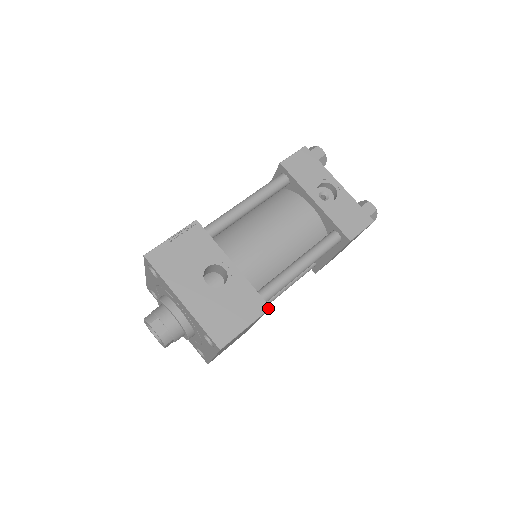
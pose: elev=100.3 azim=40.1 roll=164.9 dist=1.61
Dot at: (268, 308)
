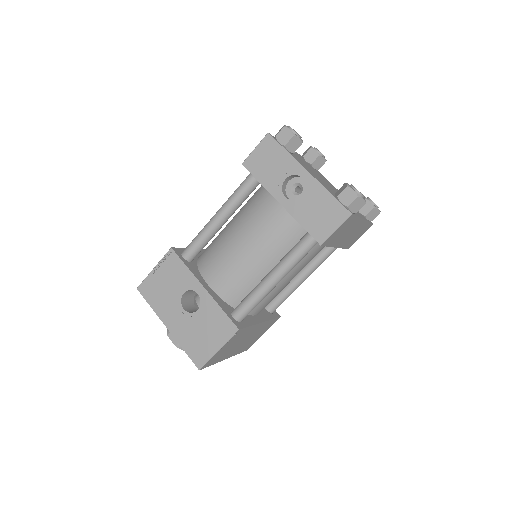
Dot at: (236, 330)
